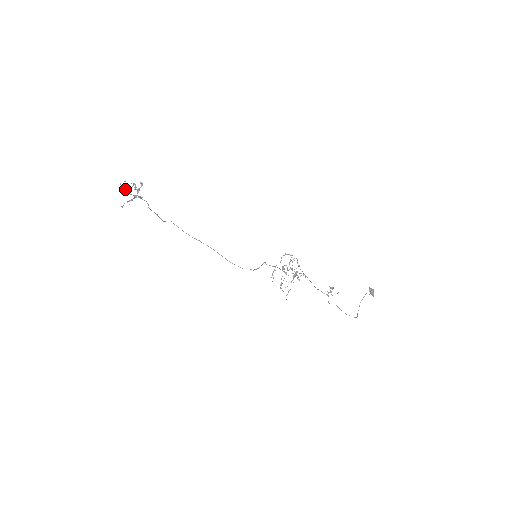
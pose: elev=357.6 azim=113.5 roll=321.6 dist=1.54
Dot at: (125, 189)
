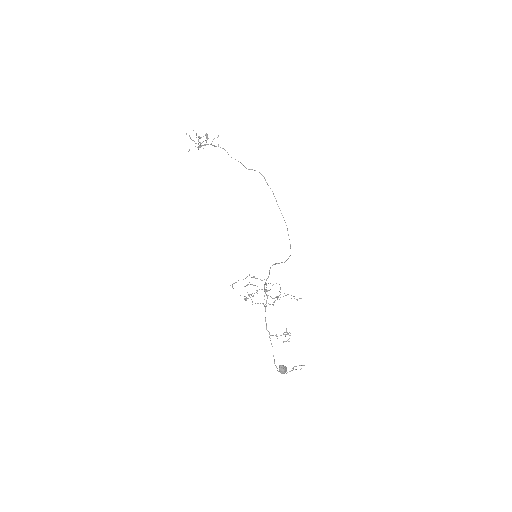
Dot at: occluded
